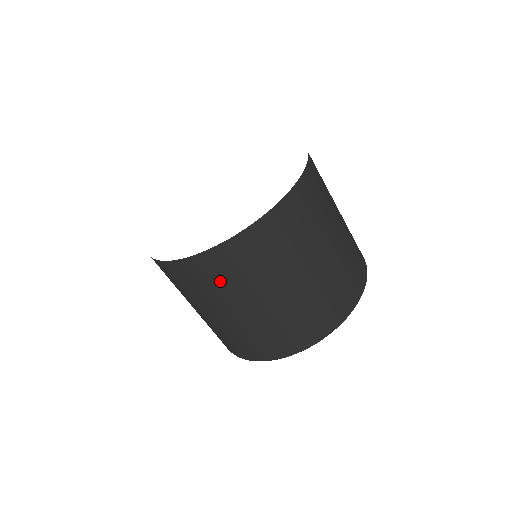
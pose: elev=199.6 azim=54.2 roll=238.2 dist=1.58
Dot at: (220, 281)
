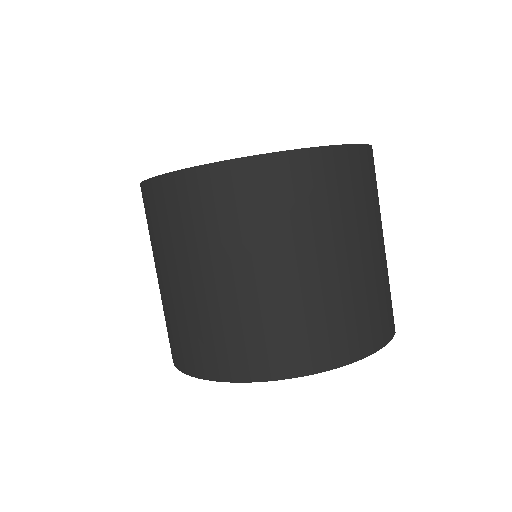
Dot at: occluded
